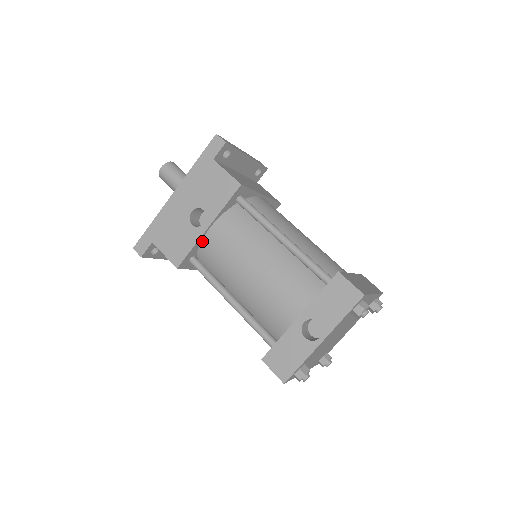
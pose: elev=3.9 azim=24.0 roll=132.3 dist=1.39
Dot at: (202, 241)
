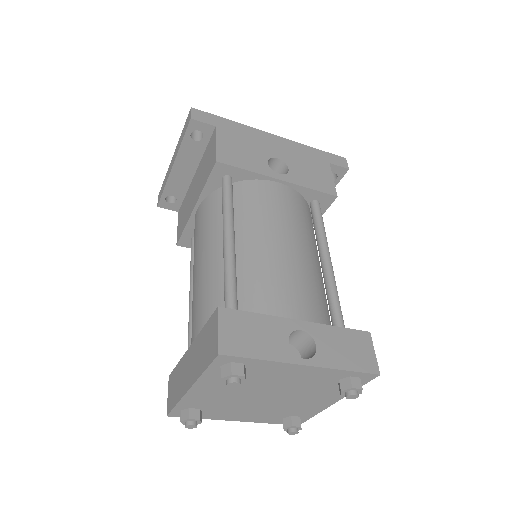
Dot at: (259, 180)
